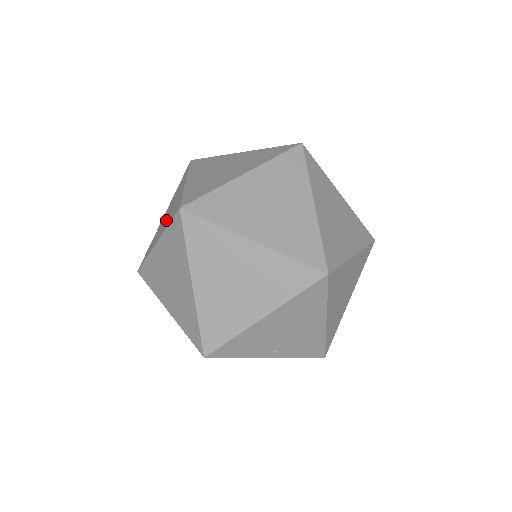
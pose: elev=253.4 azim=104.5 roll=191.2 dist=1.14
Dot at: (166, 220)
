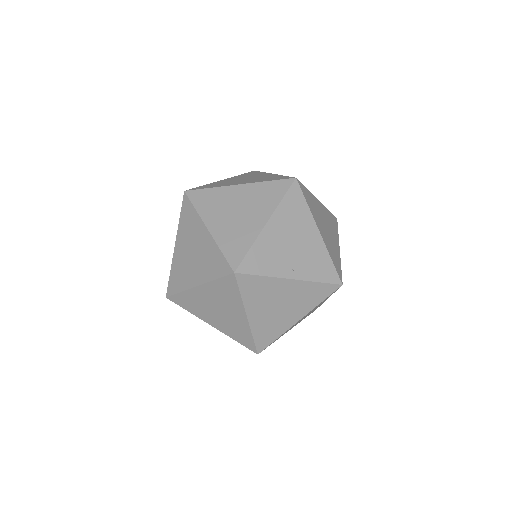
Dot at: occluded
